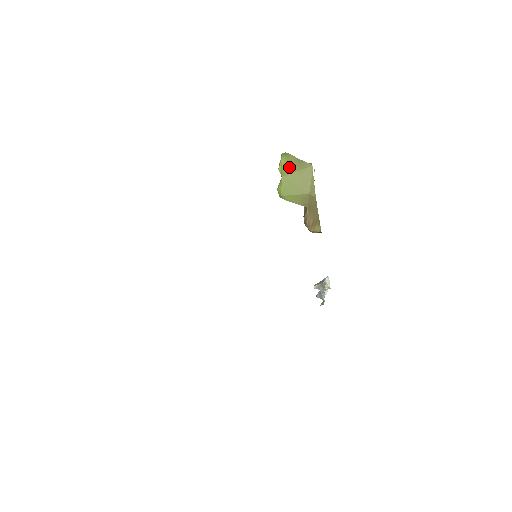
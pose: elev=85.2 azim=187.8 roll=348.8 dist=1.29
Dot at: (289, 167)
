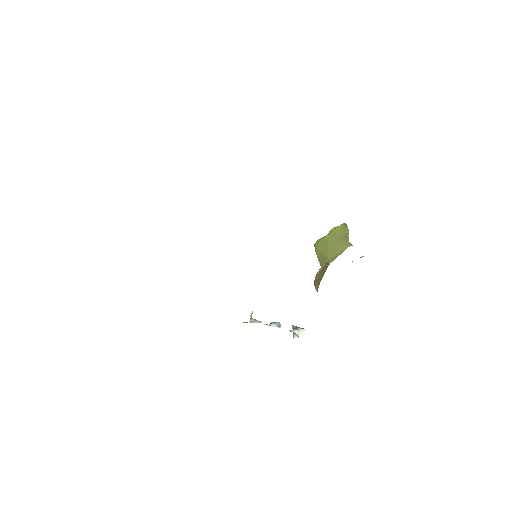
Dot at: (337, 234)
